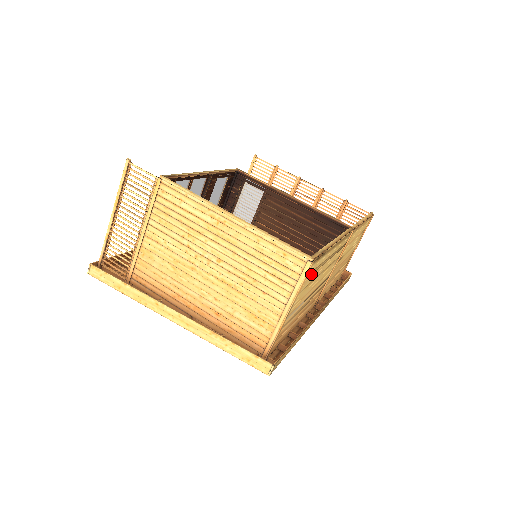
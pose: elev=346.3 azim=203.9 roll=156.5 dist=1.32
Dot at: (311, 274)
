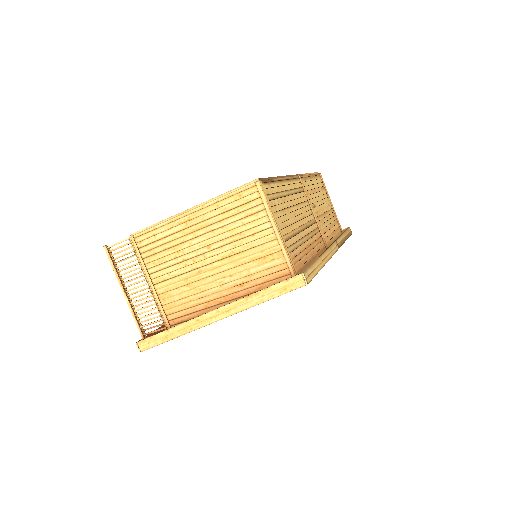
Dot at: (274, 198)
